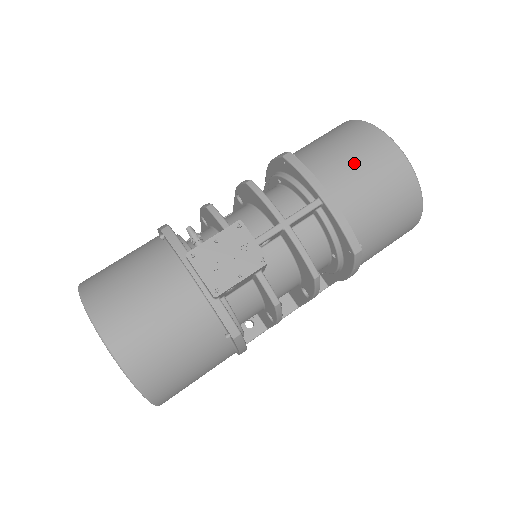
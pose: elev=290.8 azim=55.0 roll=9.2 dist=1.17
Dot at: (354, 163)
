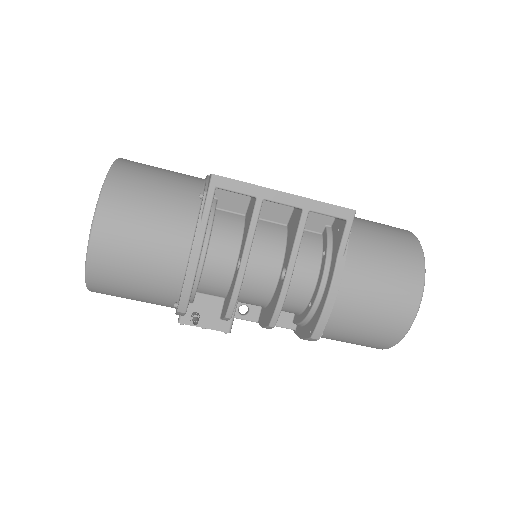
Dot at: occluded
